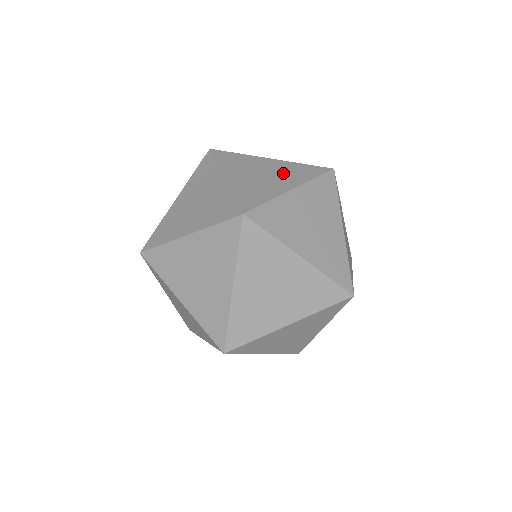
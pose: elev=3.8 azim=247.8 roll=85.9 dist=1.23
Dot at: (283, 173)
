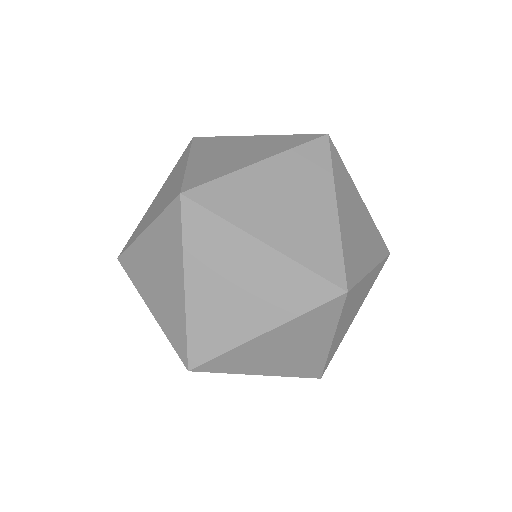
Dot at: (266, 291)
